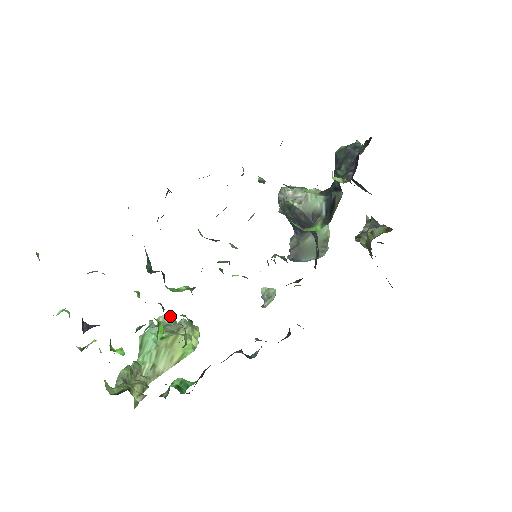
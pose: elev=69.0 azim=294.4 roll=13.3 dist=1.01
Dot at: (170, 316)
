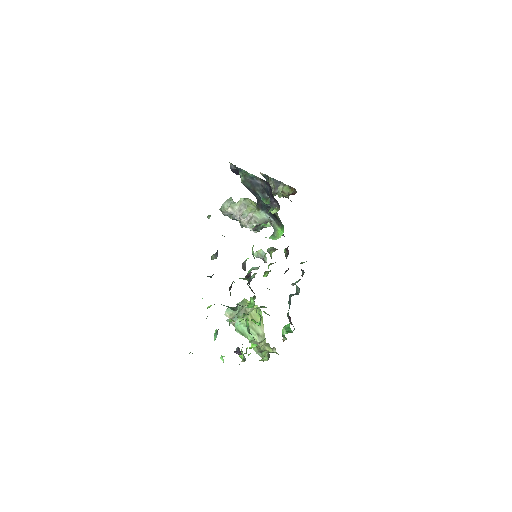
Dot at: (229, 309)
